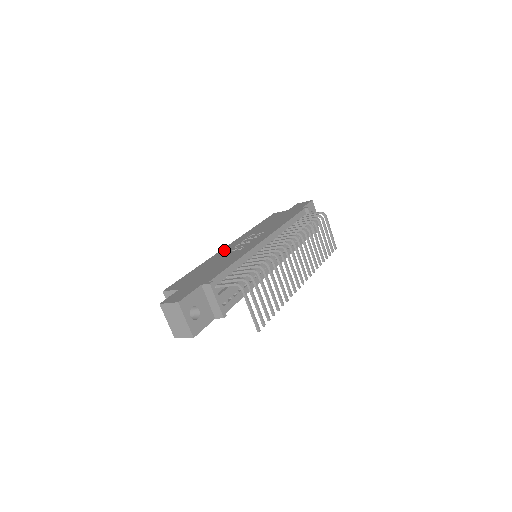
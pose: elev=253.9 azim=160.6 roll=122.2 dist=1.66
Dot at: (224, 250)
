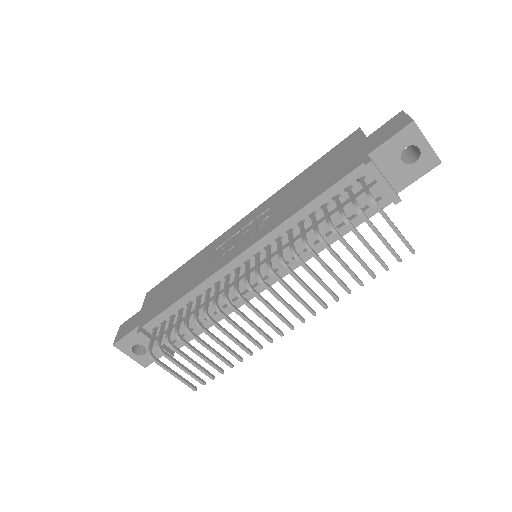
Dot at: (225, 235)
